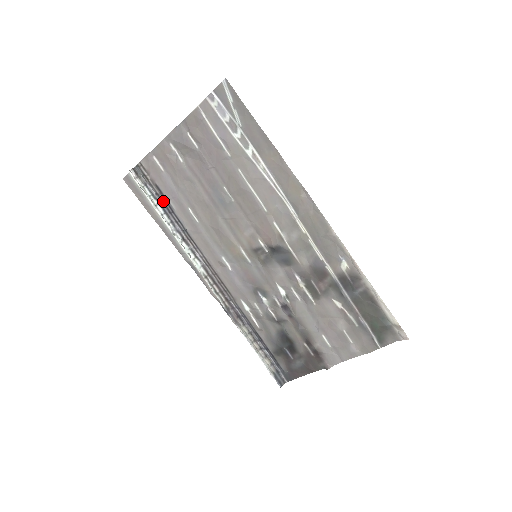
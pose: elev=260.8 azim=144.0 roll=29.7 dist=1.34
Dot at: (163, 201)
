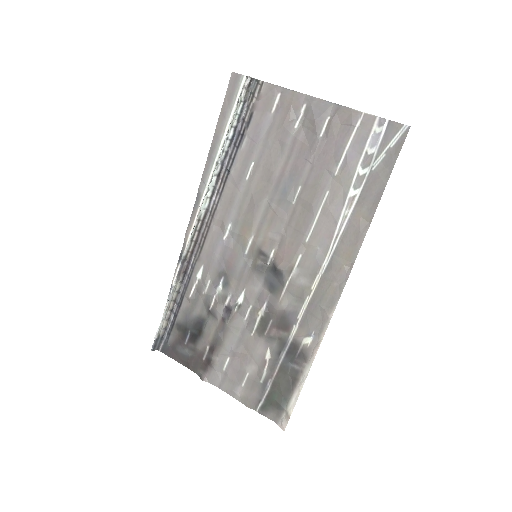
Dot at: (241, 130)
